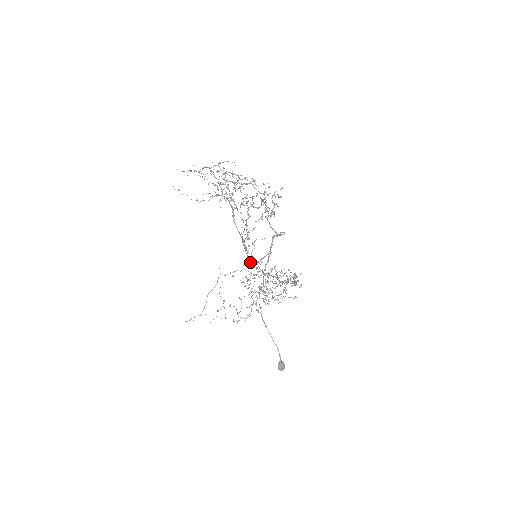
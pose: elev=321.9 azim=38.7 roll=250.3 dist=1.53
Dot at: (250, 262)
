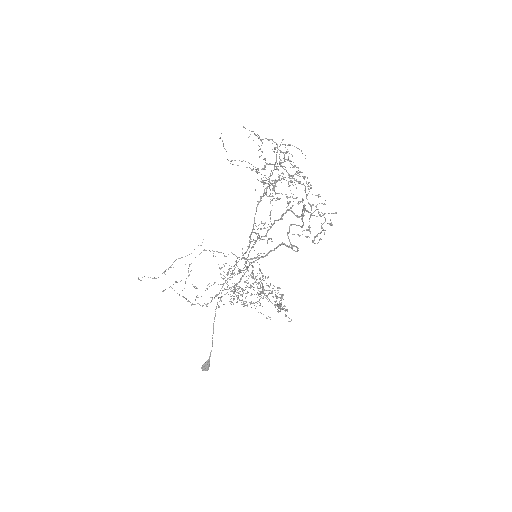
Dot at: (243, 255)
